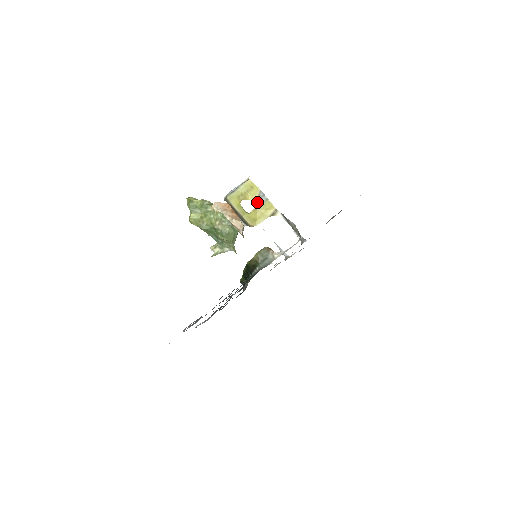
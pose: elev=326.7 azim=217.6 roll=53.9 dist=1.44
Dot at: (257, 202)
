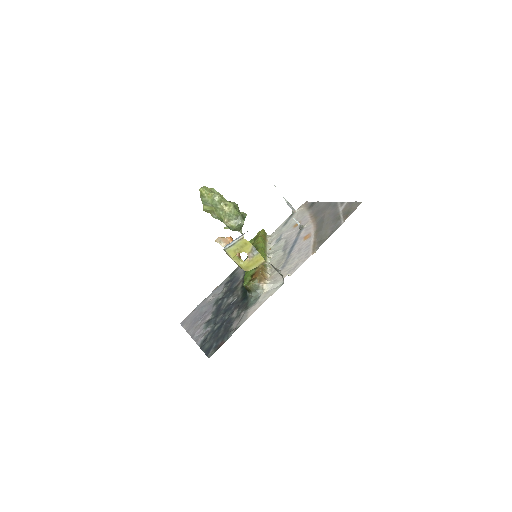
Dot at: (250, 254)
